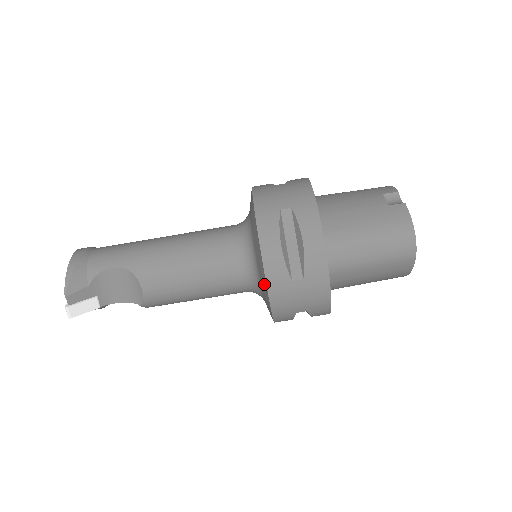
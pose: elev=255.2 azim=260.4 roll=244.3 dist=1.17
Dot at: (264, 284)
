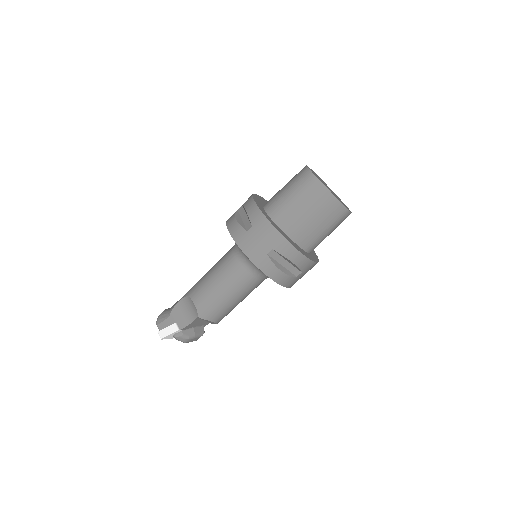
Dot at: occluded
